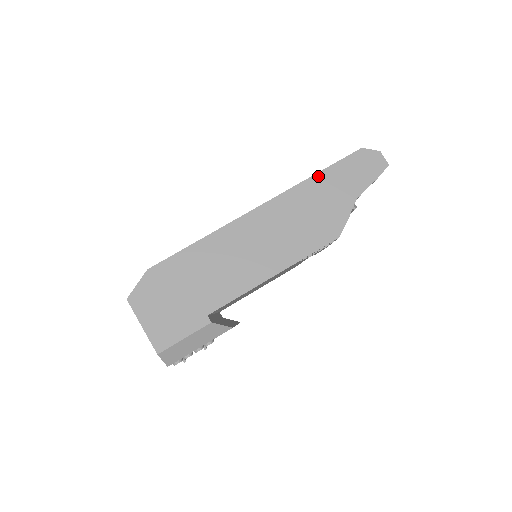
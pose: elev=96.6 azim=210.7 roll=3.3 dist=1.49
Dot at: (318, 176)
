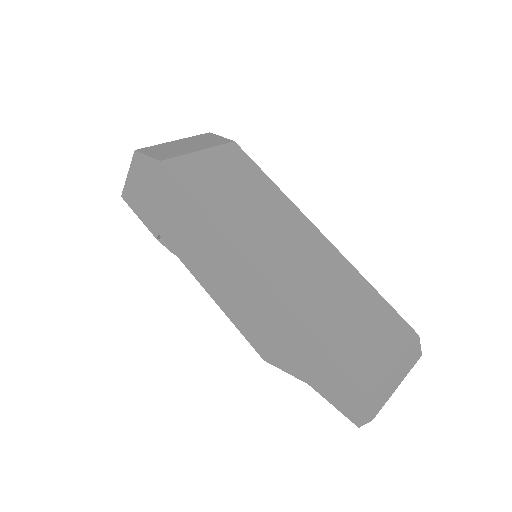
Dot at: (314, 340)
